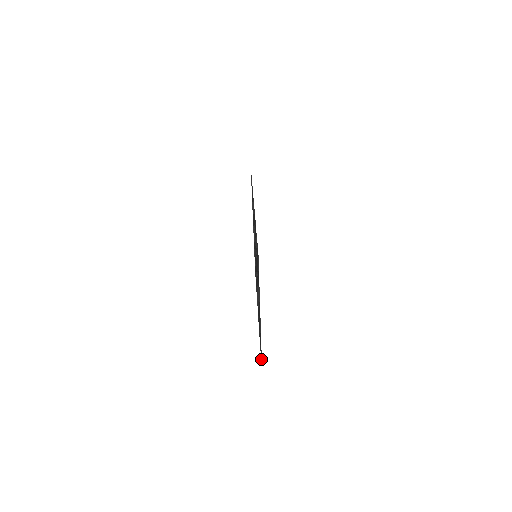
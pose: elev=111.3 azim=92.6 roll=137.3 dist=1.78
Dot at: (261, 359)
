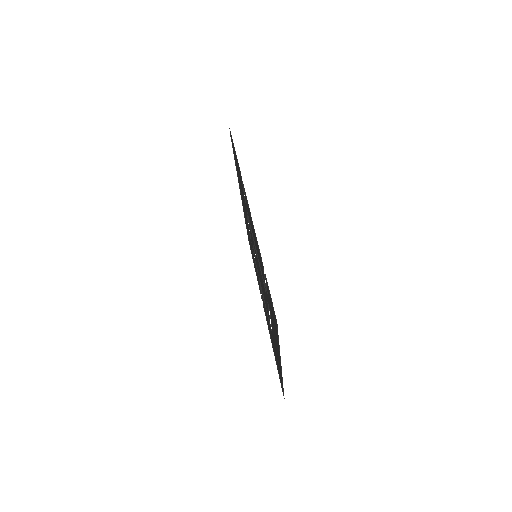
Dot at: occluded
